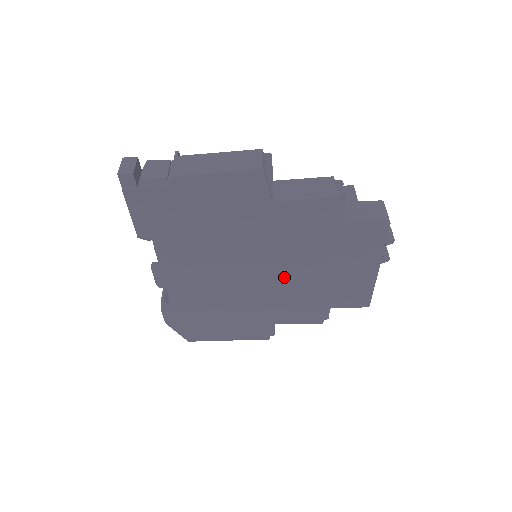
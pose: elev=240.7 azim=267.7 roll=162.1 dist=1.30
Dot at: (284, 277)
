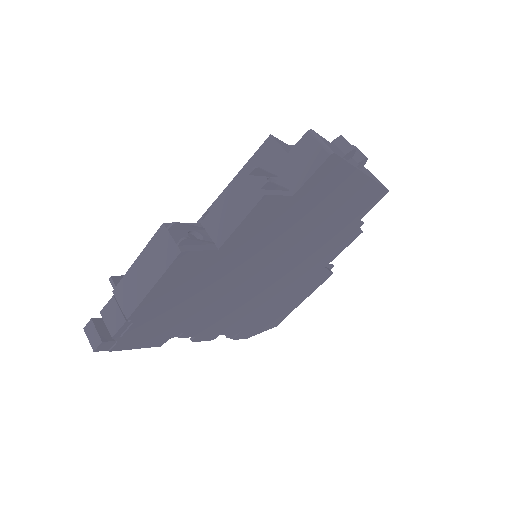
Dot at: (294, 253)
